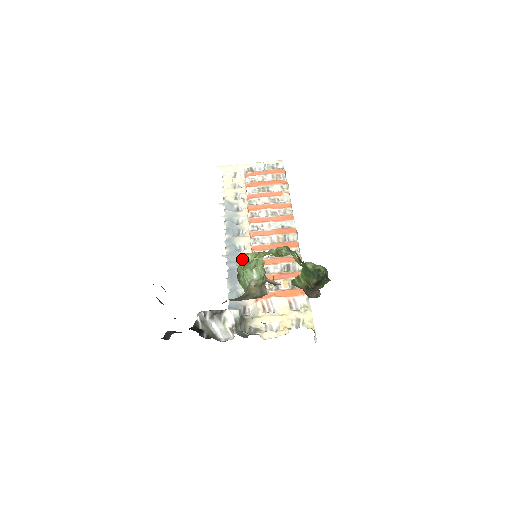
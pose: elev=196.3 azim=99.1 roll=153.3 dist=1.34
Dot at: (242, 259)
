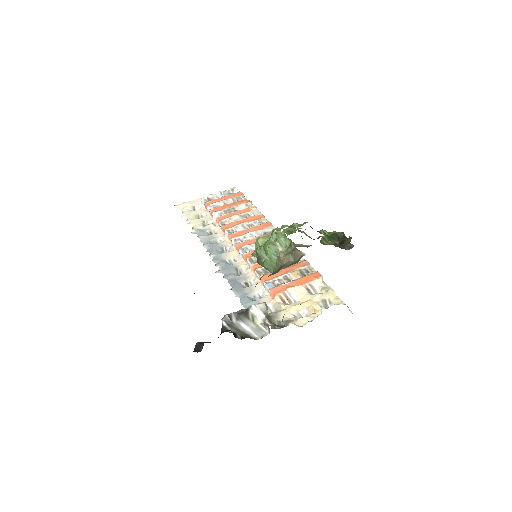
Dot at: (238, 270)
